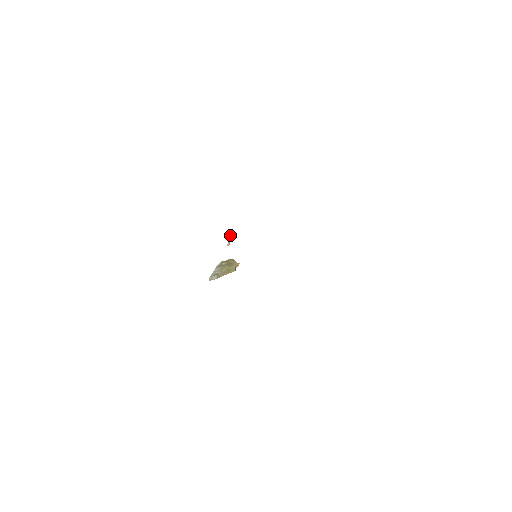
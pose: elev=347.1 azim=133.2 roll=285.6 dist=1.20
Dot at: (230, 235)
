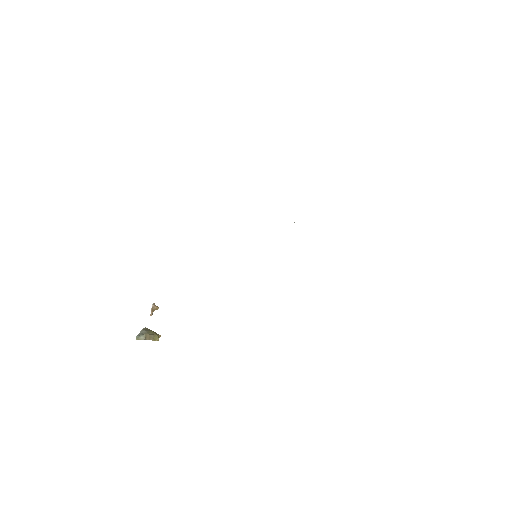
Dot at: (154, 306)
